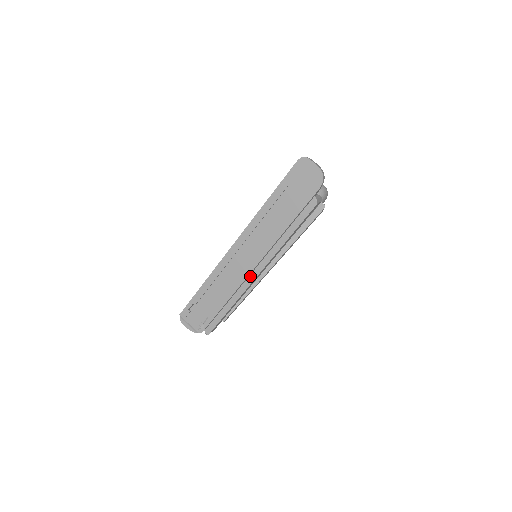
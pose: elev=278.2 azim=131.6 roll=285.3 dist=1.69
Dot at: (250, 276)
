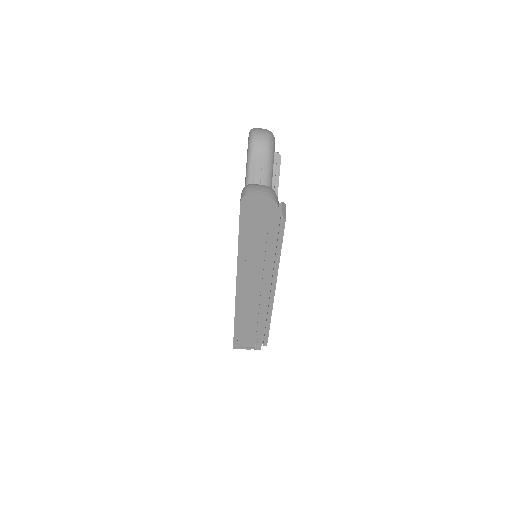
Dot at: (268, 295)
